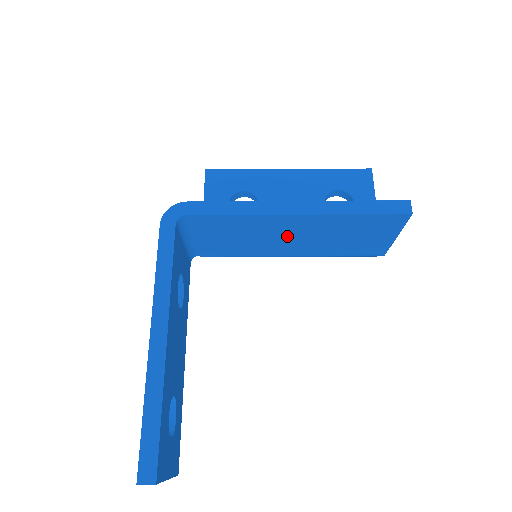
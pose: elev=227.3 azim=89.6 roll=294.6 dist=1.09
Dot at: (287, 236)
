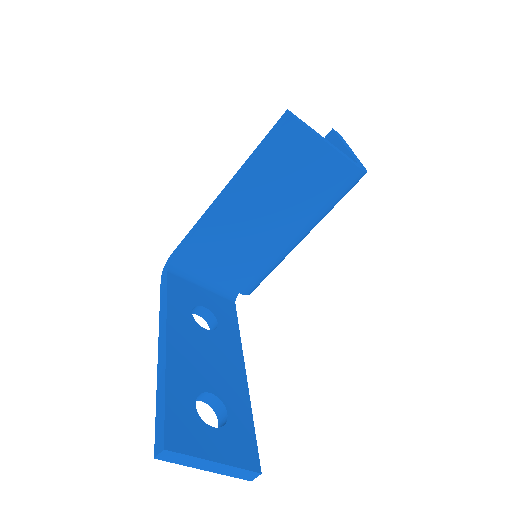
Dot at: (255, 221)
